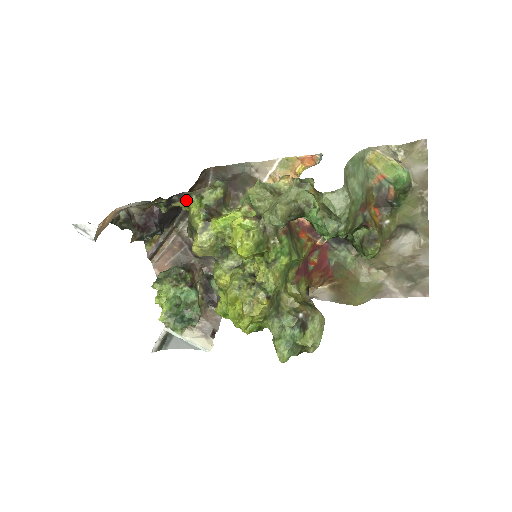
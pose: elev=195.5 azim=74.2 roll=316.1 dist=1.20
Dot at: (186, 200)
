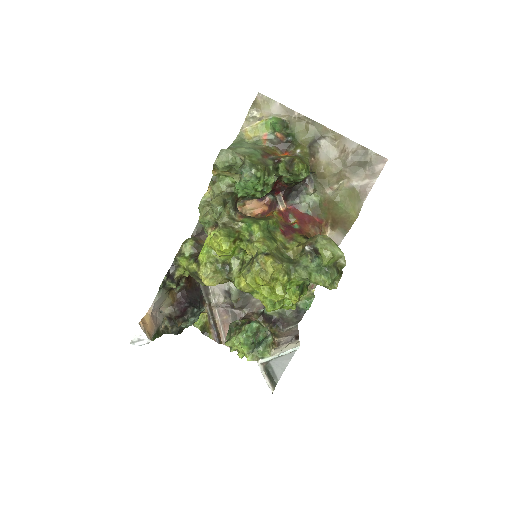
Dot at: (178, 266)
